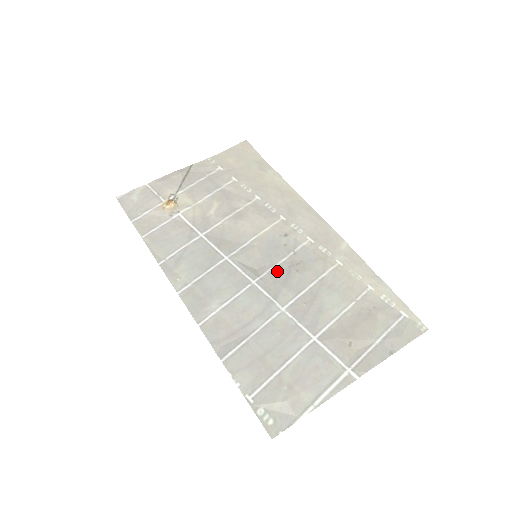
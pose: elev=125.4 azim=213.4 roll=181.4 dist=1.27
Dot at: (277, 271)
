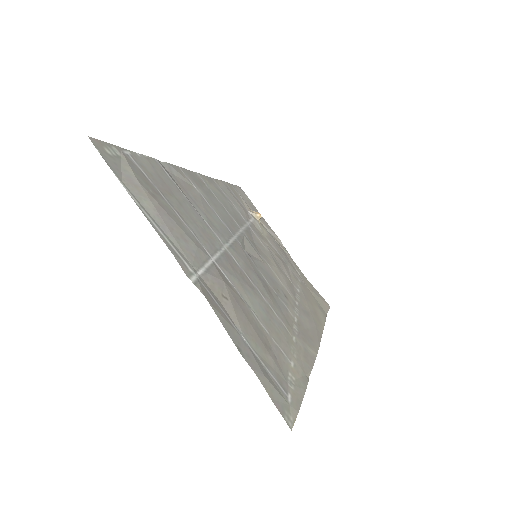
Dot at: (254, 266)
